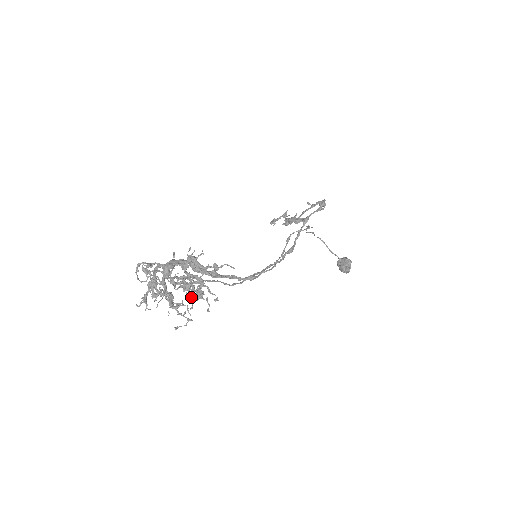
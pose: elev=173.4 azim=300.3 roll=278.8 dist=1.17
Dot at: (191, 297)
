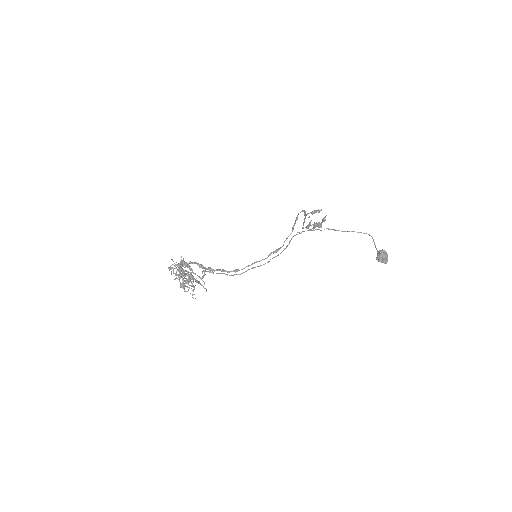
Dot at: (198, 282)
